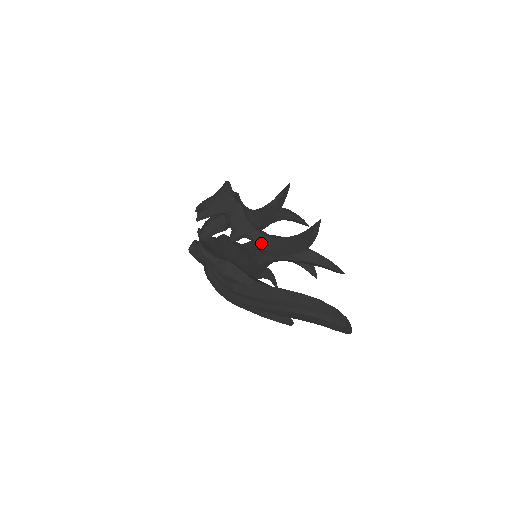
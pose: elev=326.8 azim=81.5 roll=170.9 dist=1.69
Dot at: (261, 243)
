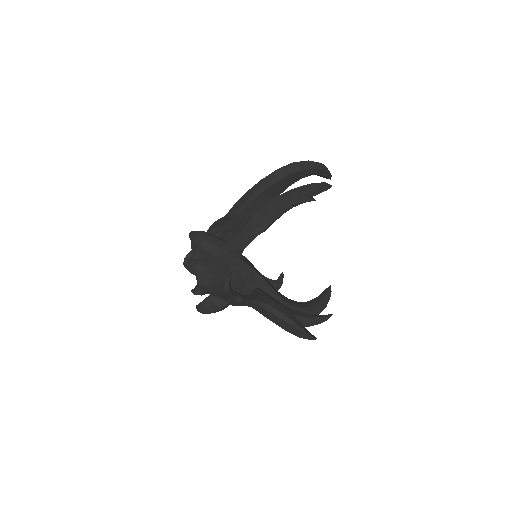
Dot at: (258, 310)
